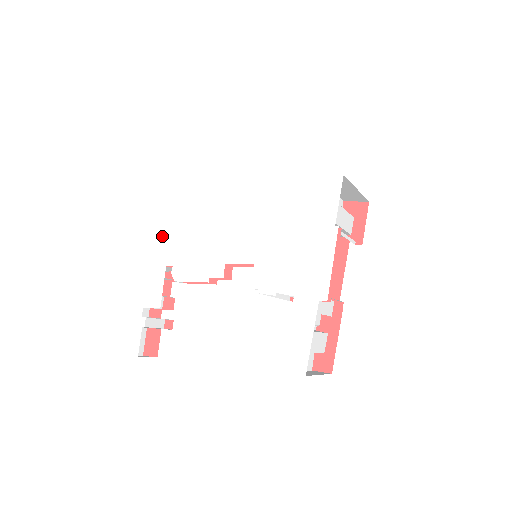
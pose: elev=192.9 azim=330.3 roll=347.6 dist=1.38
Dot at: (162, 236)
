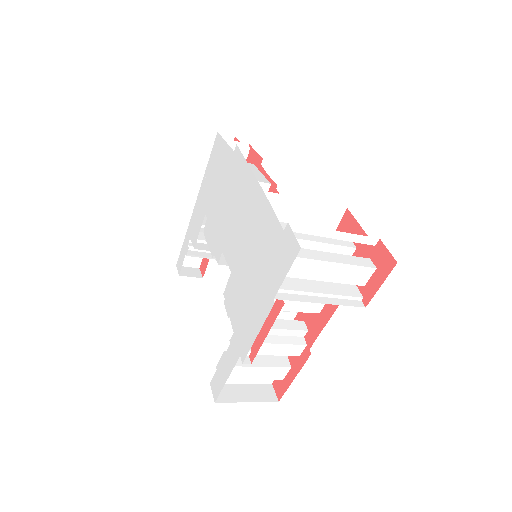
Dot at: (212, 182)
